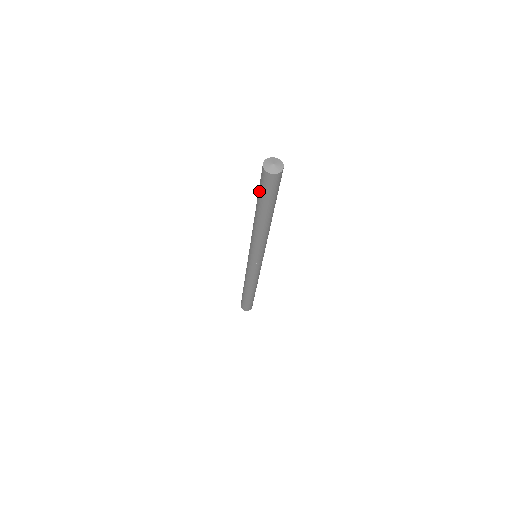
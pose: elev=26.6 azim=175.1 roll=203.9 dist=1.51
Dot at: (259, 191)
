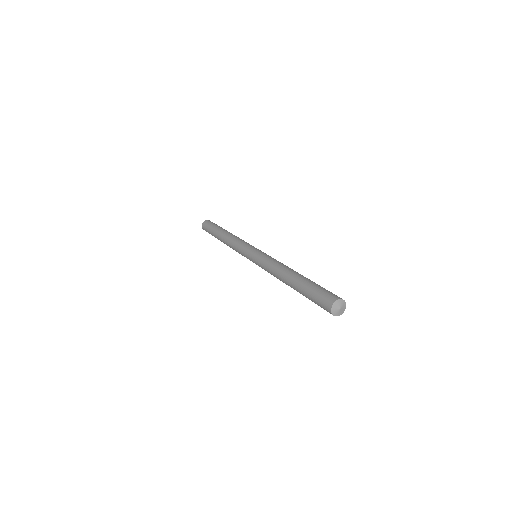
Dot at: (310, 295)
